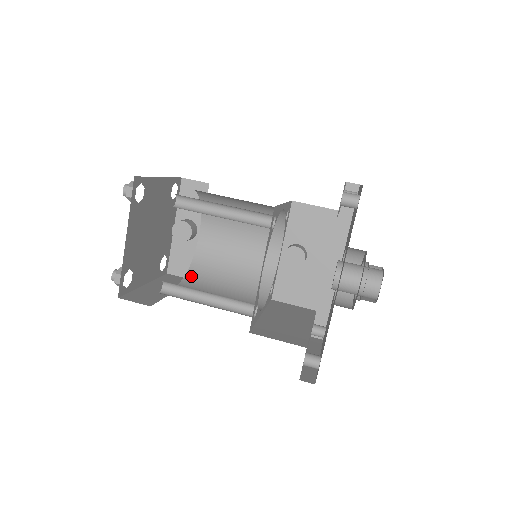
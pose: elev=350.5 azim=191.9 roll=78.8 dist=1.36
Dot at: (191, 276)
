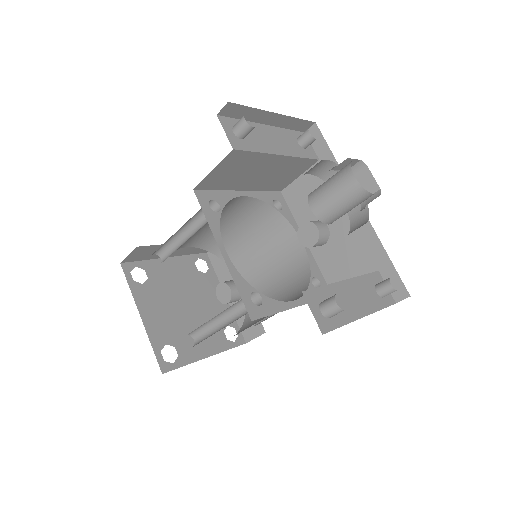
Dot at: (245, 325)
